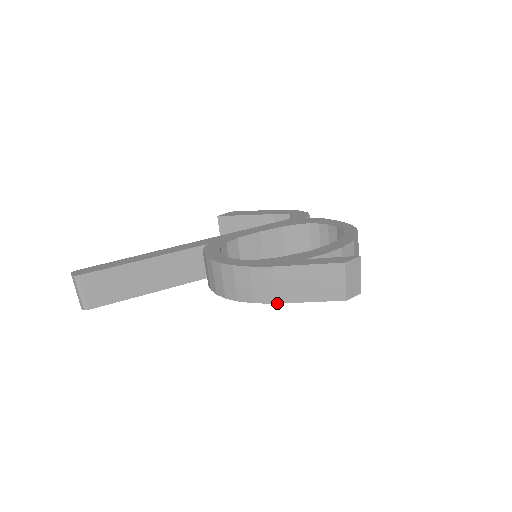
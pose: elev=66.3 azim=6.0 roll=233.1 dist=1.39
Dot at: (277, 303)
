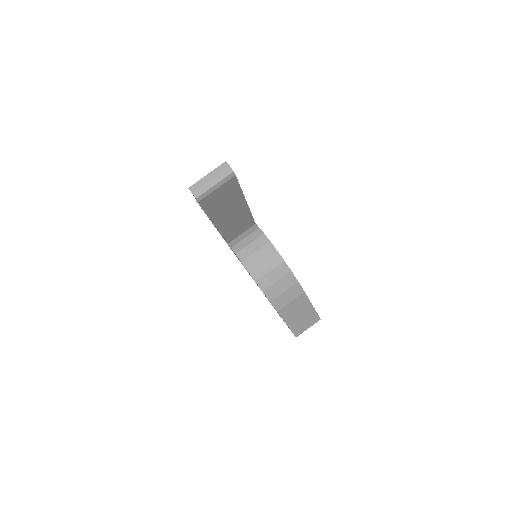
Dot at: (279, 313)
